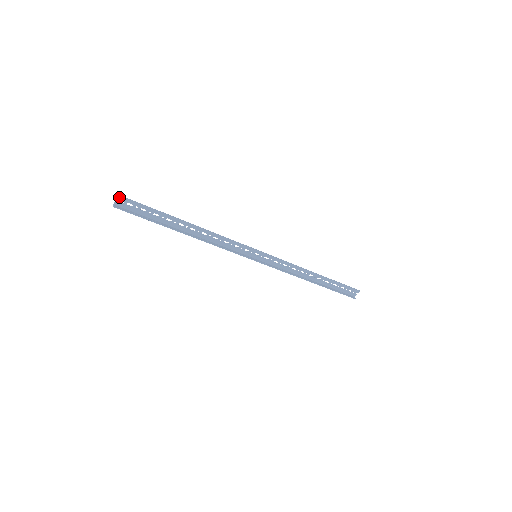
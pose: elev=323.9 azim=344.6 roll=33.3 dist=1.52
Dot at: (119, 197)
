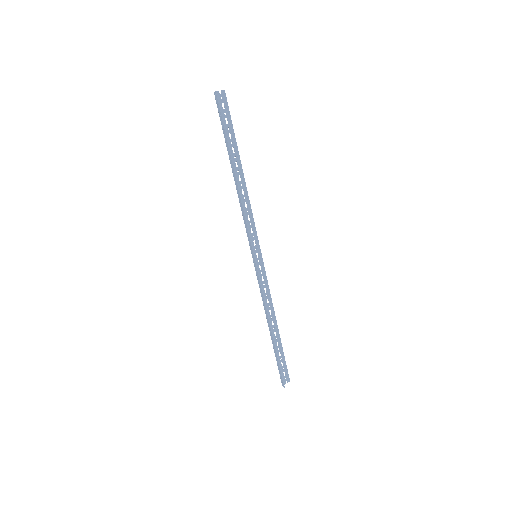
Dot at: (223, 91)
